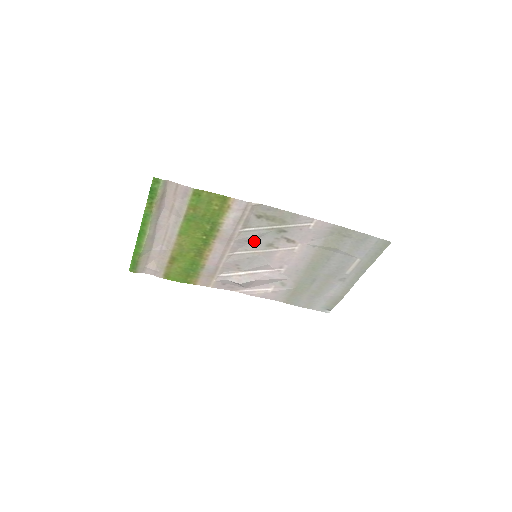
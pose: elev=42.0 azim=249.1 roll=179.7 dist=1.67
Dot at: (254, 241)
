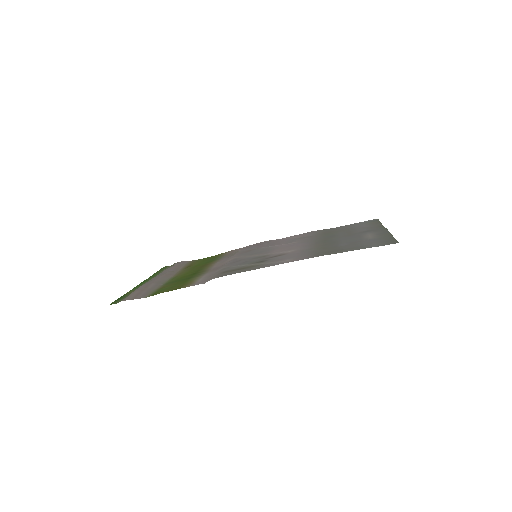
Dot at: (243, 260)
